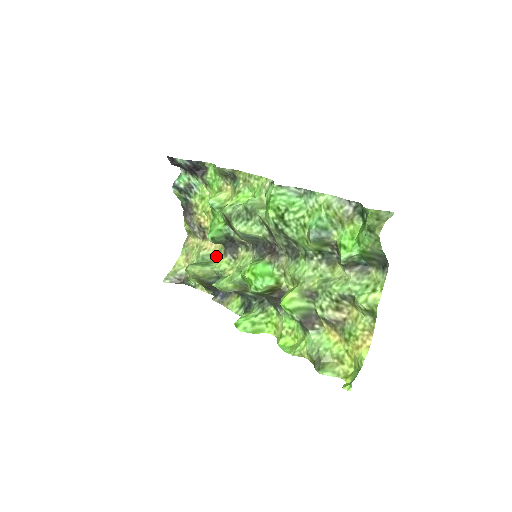
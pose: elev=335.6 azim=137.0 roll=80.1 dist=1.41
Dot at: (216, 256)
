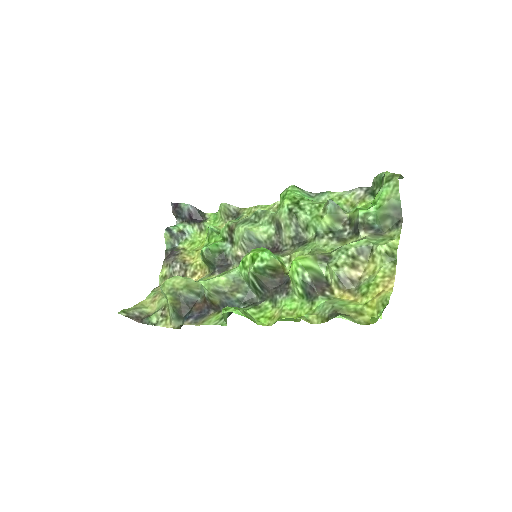
Dot at: occluded
